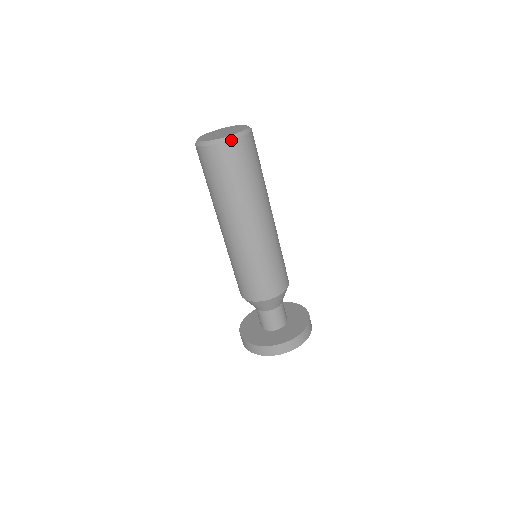
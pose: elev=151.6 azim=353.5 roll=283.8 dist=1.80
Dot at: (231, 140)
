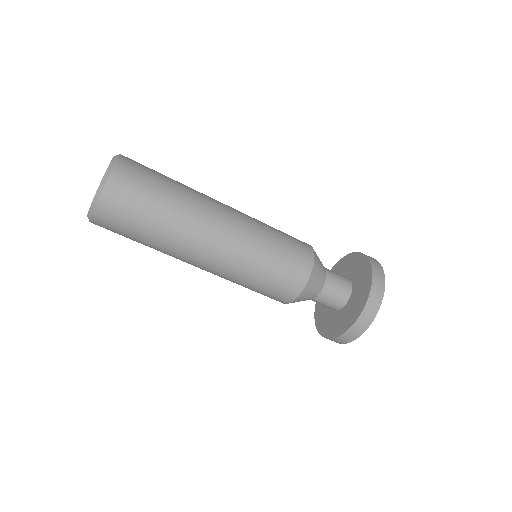
Dot at: (95, 207)
